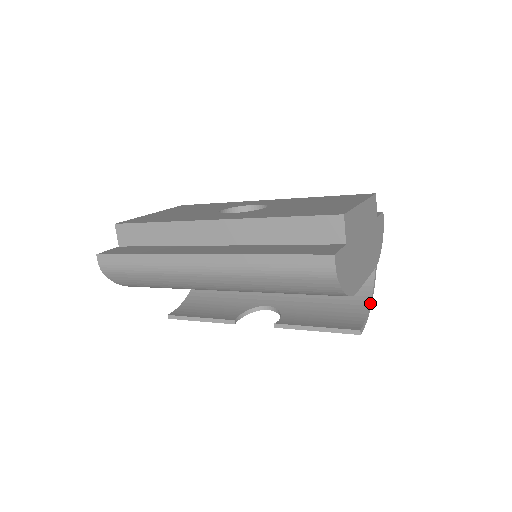
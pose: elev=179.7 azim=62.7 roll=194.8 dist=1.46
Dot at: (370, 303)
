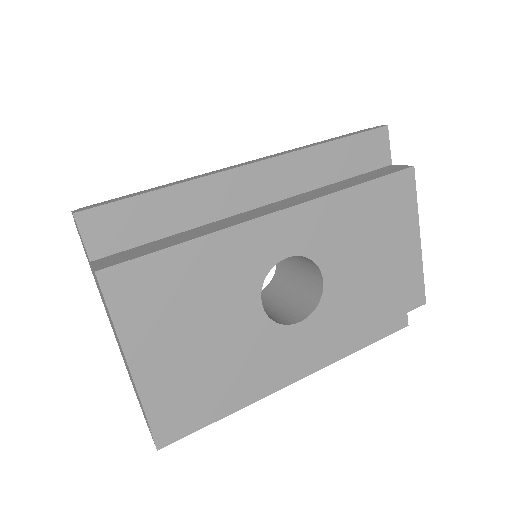
Dot at: occluded
